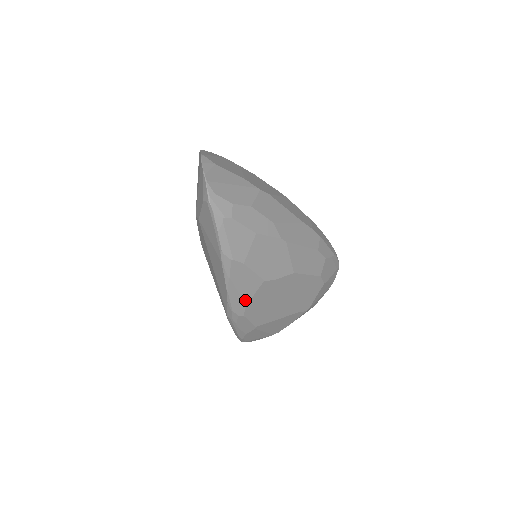
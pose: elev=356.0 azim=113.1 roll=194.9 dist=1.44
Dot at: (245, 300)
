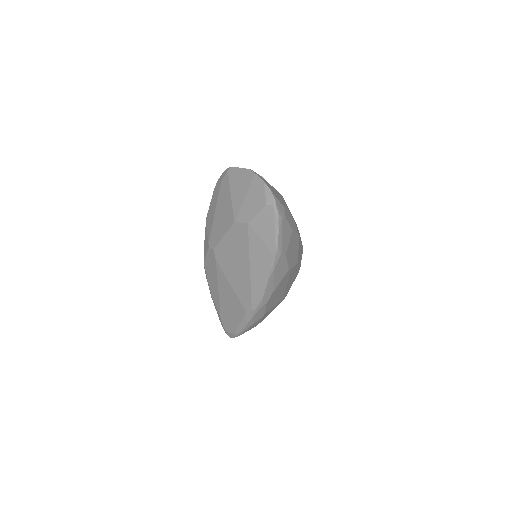
Dot at: (273, 289)
